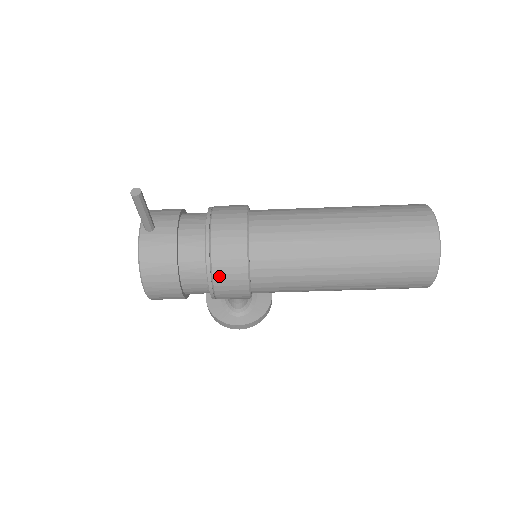
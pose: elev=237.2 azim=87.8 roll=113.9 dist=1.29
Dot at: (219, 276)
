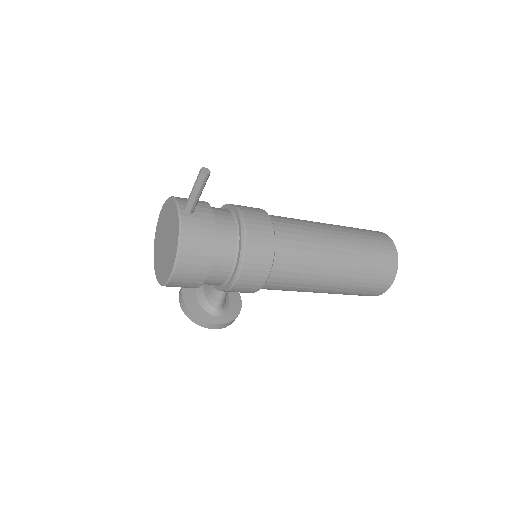
Dot at: (248, 265)
